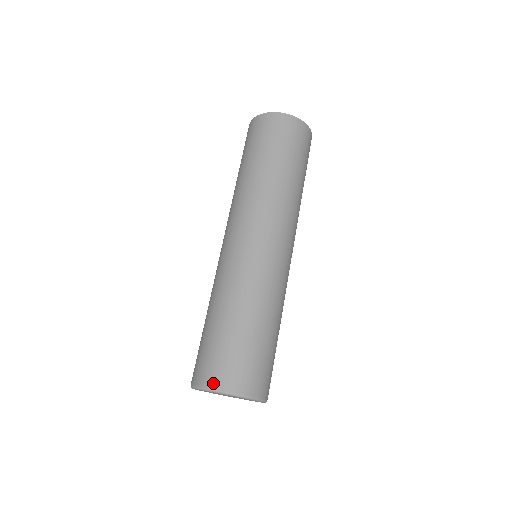
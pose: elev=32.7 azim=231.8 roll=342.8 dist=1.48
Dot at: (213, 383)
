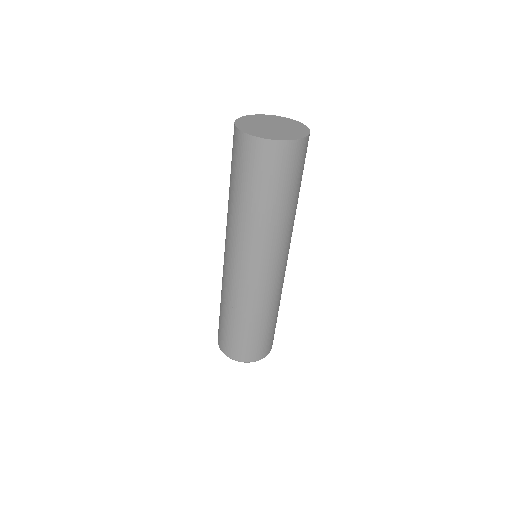
Dot at: (225, 352)
